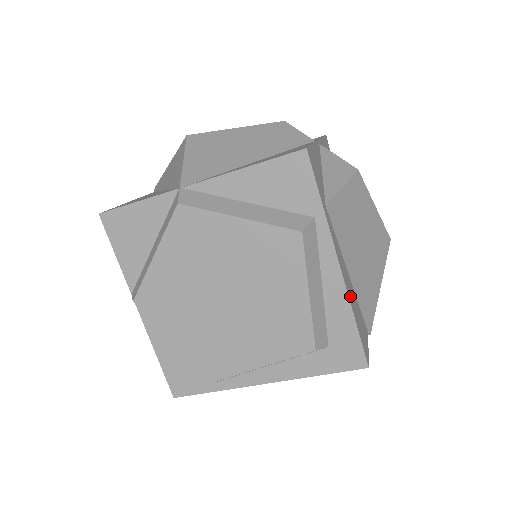
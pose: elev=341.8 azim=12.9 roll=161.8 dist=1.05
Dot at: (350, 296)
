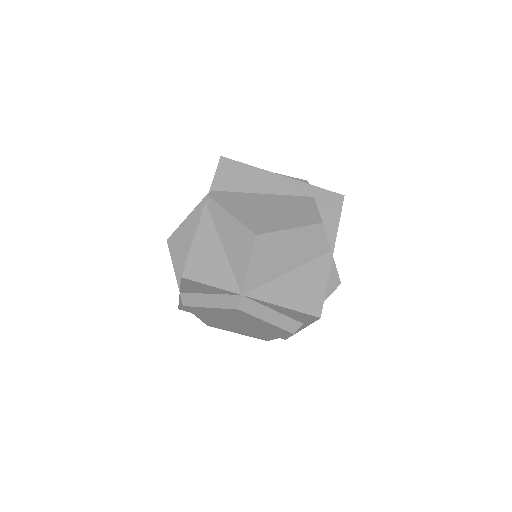
Dot at: occluded
